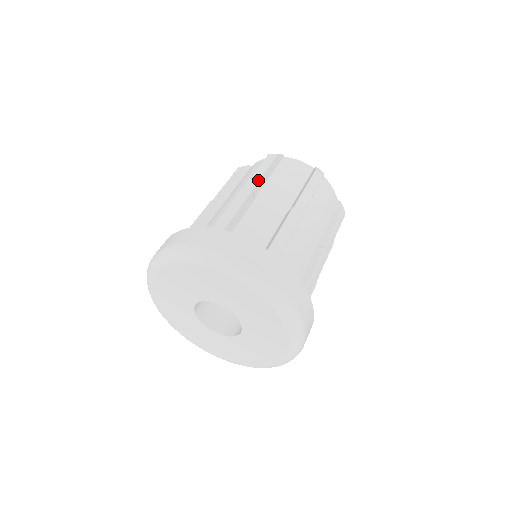
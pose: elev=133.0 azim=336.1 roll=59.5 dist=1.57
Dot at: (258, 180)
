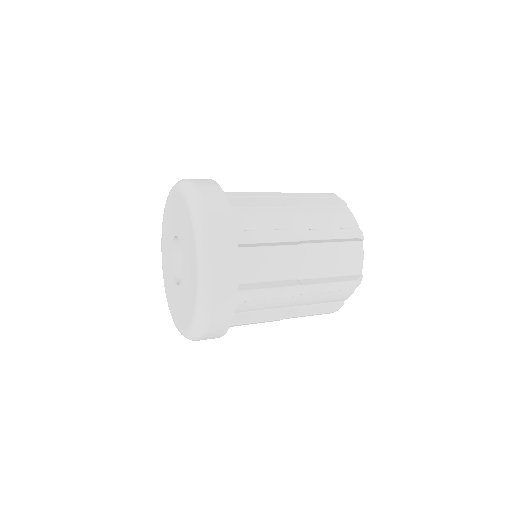
Dot at: occluded
